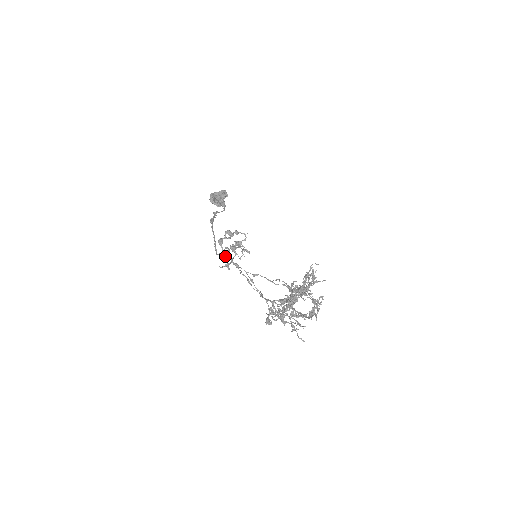
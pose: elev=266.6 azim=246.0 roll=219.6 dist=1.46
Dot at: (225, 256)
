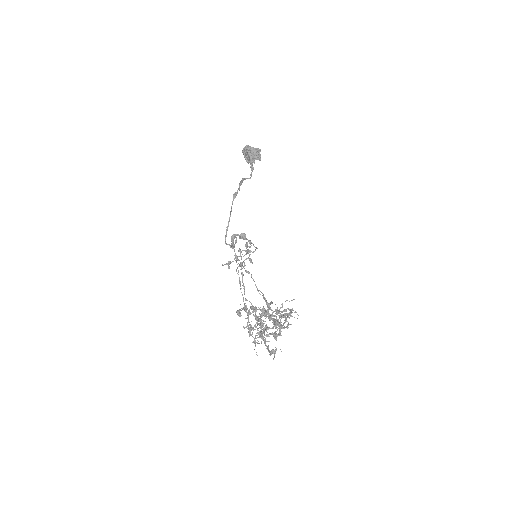
Dot at: (231, 247)
